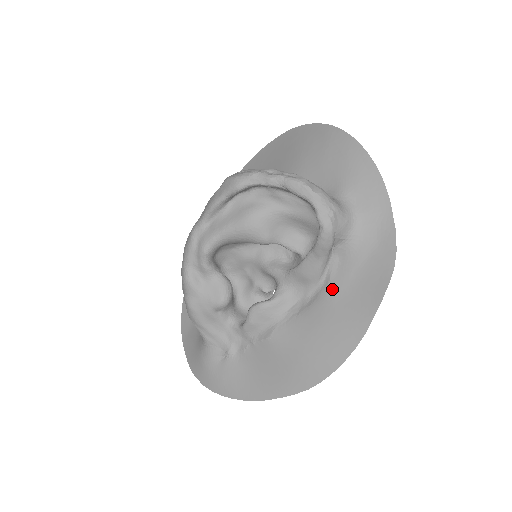
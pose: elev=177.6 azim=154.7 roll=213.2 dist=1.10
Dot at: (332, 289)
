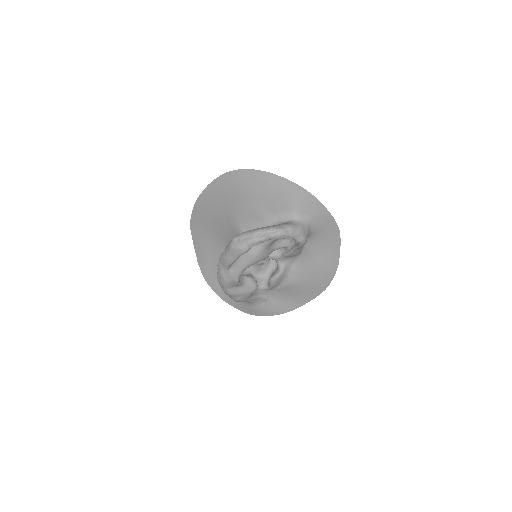
Dot at: (311, 252)
